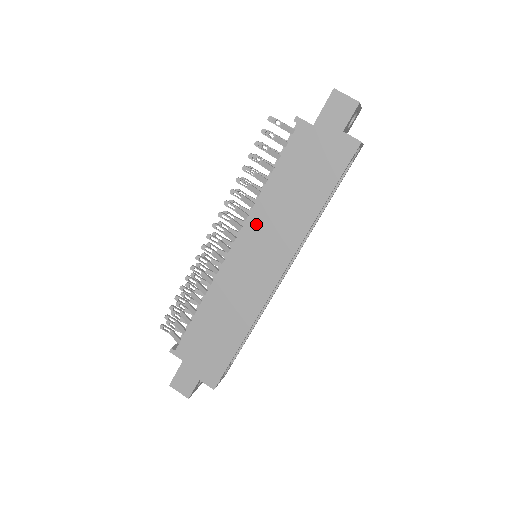
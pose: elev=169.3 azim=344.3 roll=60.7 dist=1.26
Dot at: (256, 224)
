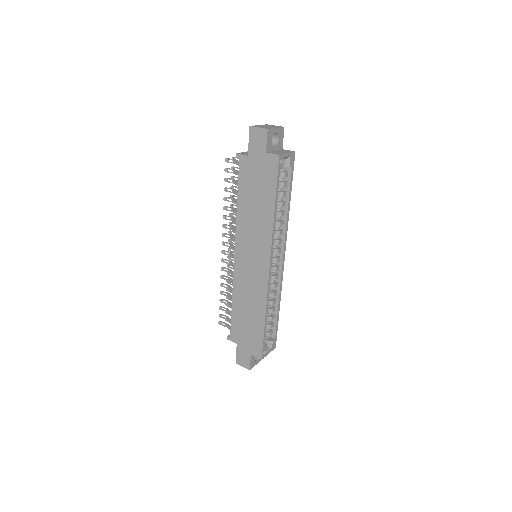
Dot at: (242, 235)
